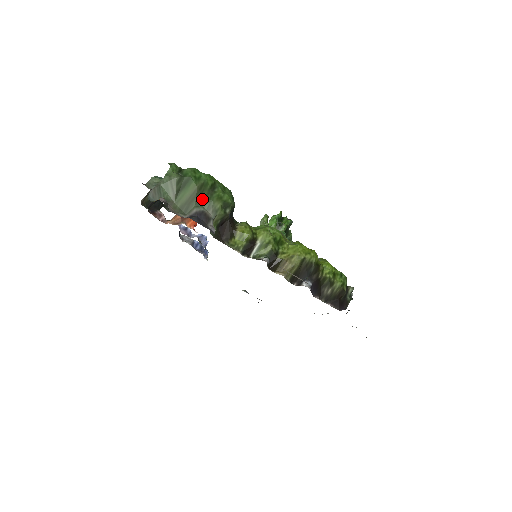
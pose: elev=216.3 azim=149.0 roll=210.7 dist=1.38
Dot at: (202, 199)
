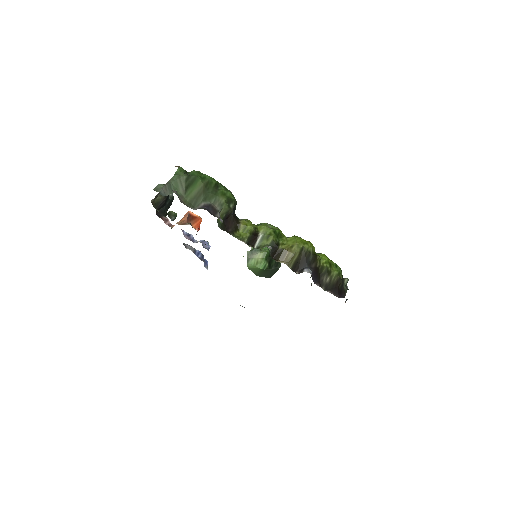
Dot at: (208, 195)
